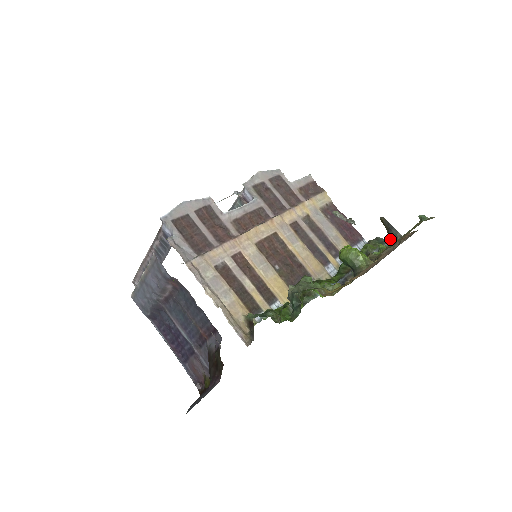
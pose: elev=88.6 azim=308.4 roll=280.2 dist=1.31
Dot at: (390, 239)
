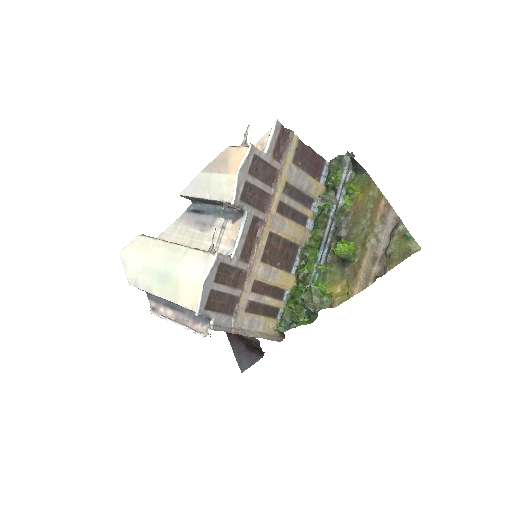
Dot at: (353, 169)
